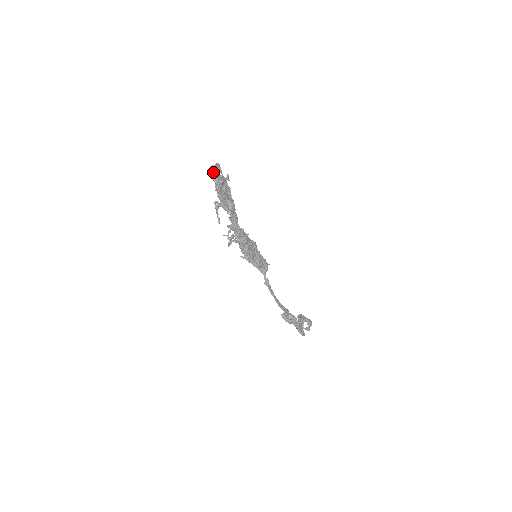
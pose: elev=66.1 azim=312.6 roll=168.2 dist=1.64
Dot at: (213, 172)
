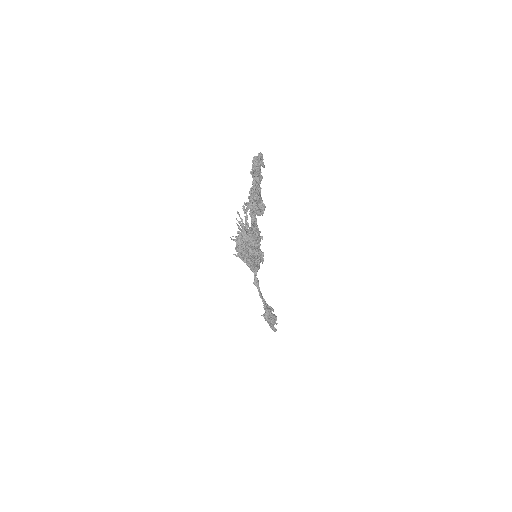
Dot at: (255, 166)
